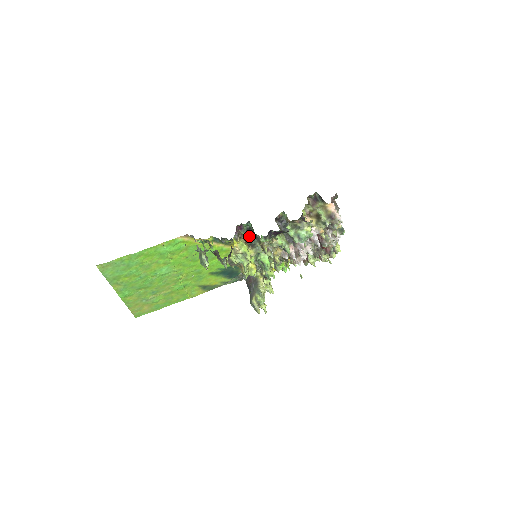
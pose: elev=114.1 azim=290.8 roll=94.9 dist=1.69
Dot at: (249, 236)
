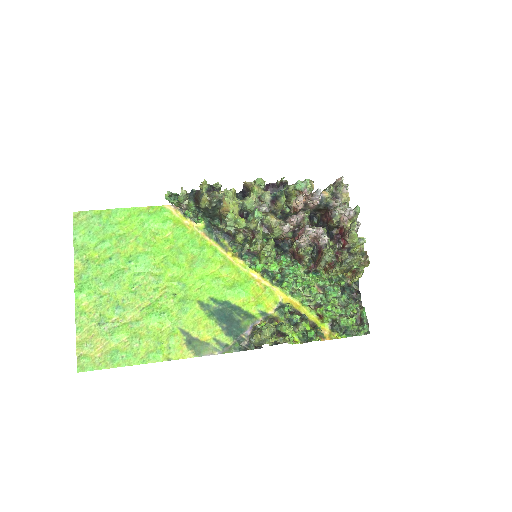
Dot at: occluded
